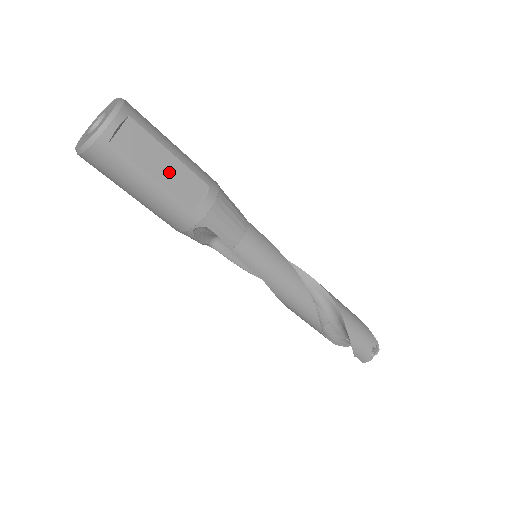
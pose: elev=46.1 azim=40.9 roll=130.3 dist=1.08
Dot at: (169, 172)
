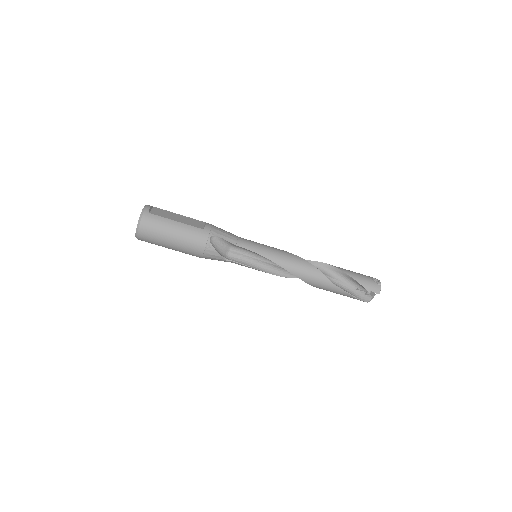
Dot at: (182, 219)
